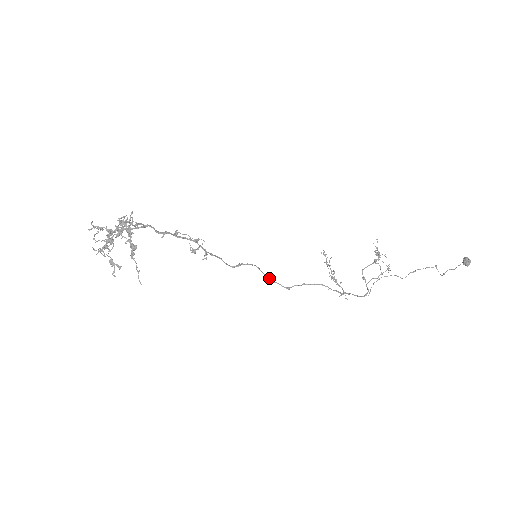
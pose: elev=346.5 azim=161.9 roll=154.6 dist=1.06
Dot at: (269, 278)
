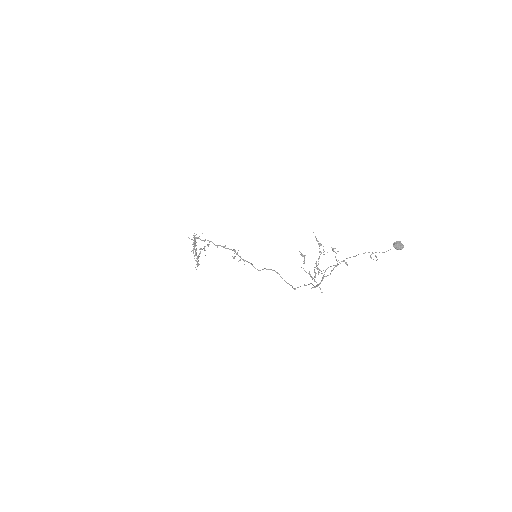
Dot at: (286, 282)
